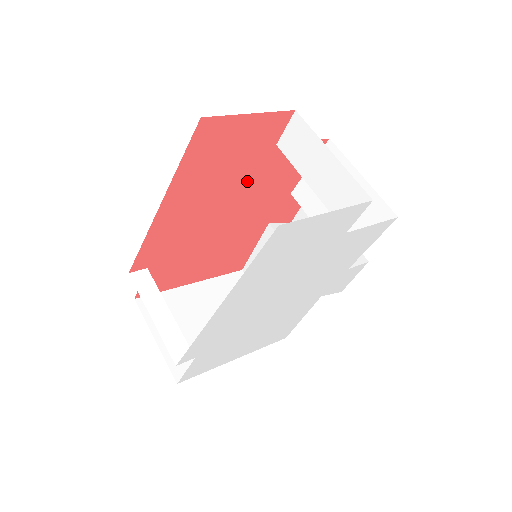
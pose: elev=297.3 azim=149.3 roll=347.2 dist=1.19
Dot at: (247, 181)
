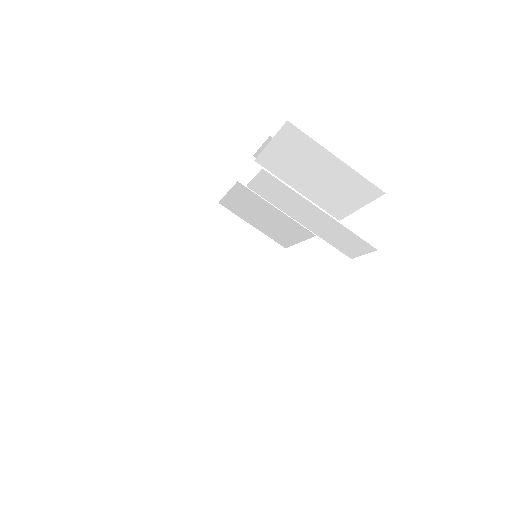
Dot at: occluded
